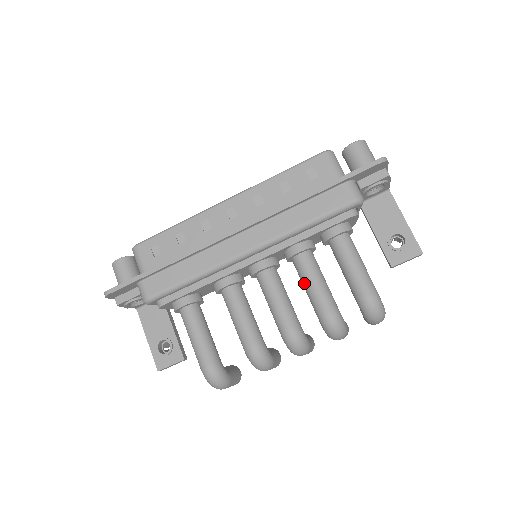
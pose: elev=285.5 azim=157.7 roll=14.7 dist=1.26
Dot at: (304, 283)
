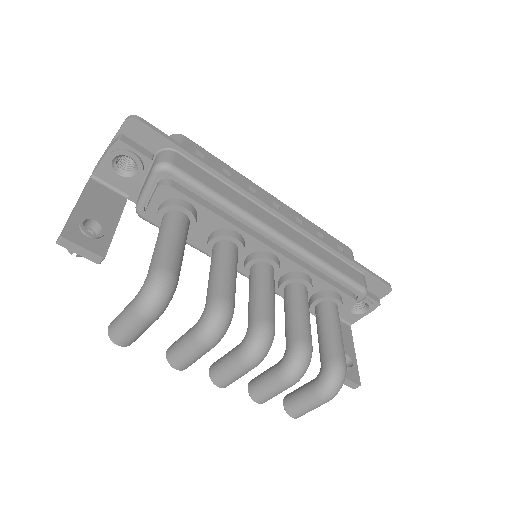
Dot at: (295, 306)
